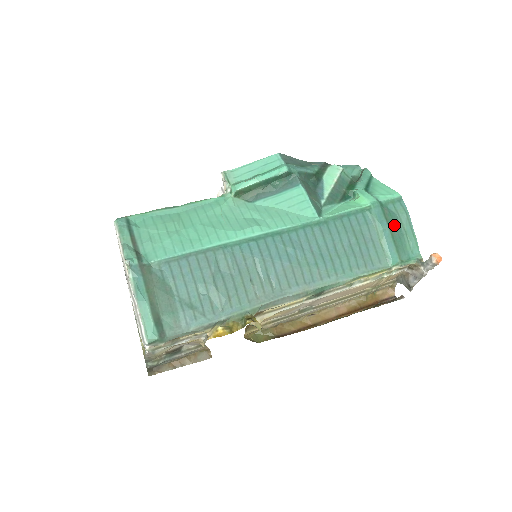
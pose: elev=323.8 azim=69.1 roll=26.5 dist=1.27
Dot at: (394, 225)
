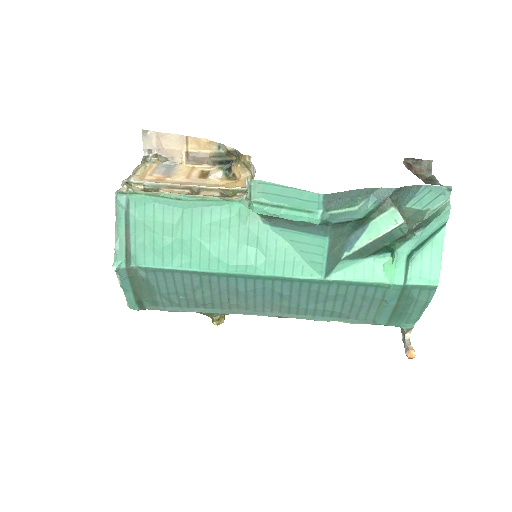
Dot at: (403, 305)
